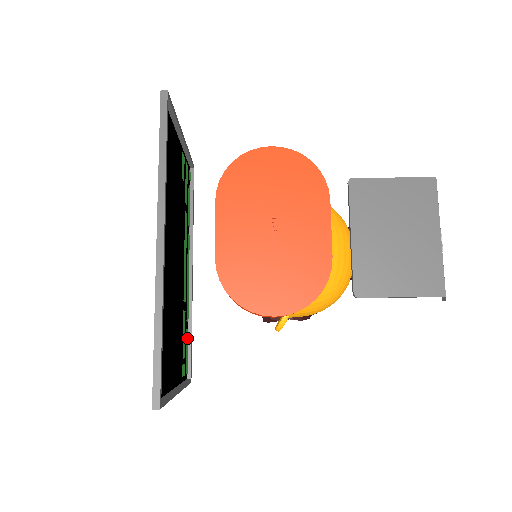
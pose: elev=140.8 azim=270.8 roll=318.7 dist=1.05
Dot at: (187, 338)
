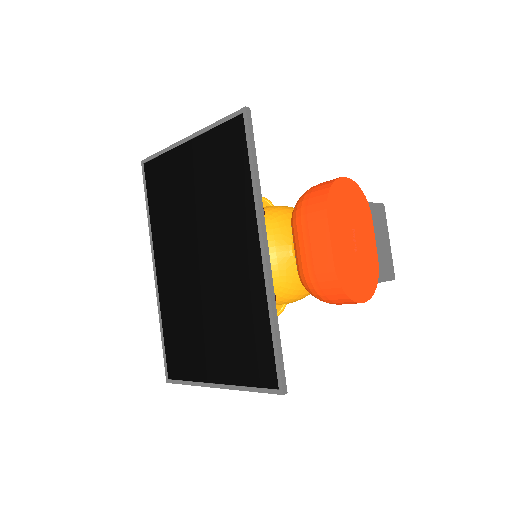
Dot at: (171, 338)
